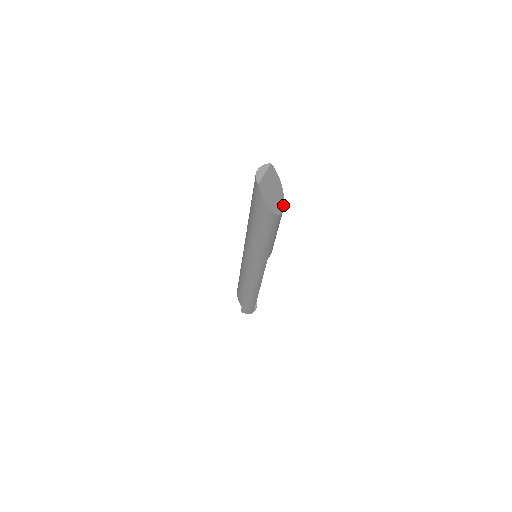
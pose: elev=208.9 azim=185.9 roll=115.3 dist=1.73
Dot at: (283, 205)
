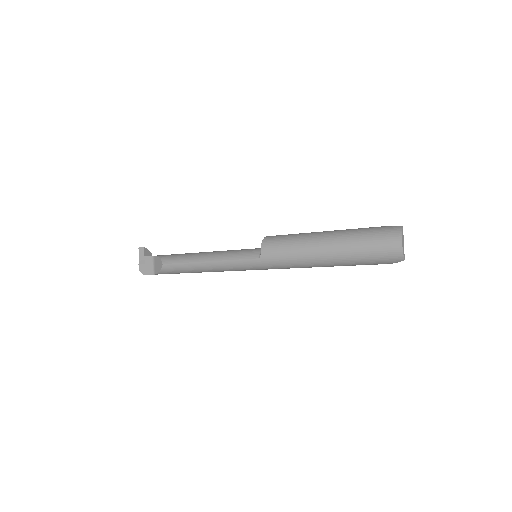
Dot at: occluded
